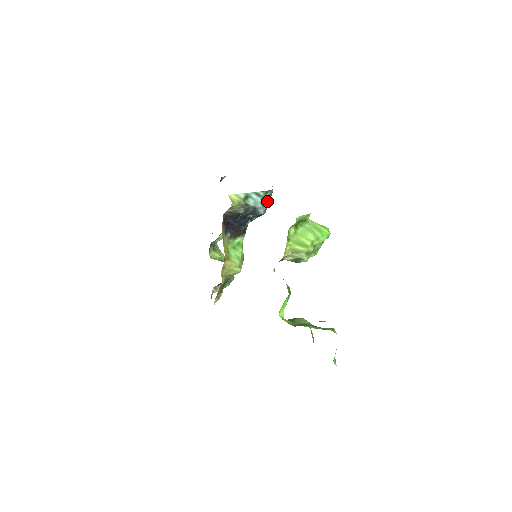
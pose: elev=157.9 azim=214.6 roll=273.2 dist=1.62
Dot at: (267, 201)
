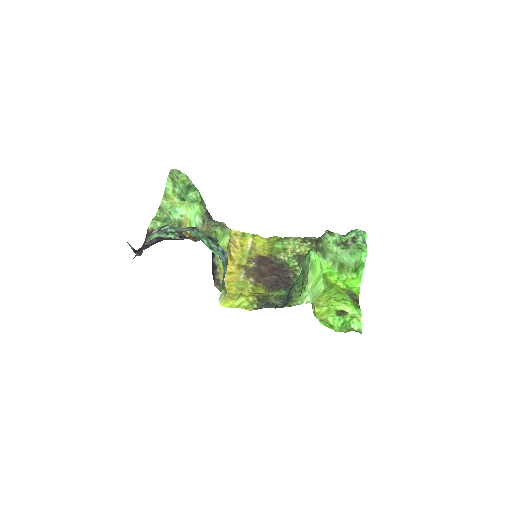
Dot at: (214, 246)
